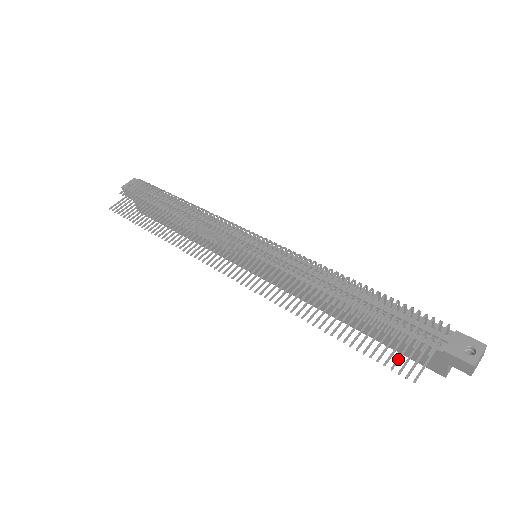
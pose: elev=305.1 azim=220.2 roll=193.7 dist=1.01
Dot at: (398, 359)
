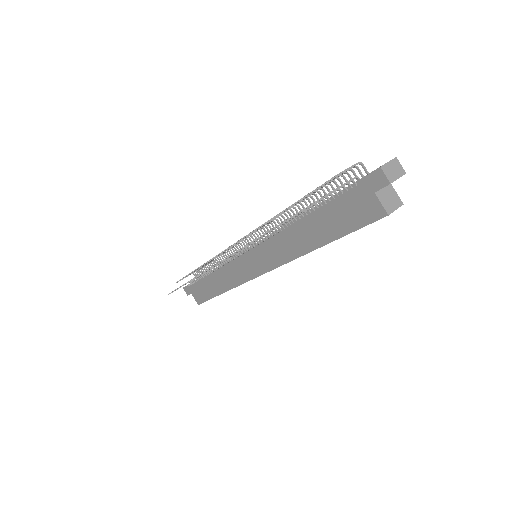
Dot at: occluded
